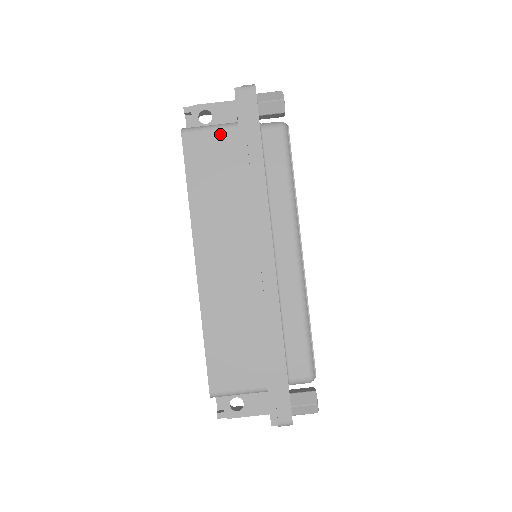
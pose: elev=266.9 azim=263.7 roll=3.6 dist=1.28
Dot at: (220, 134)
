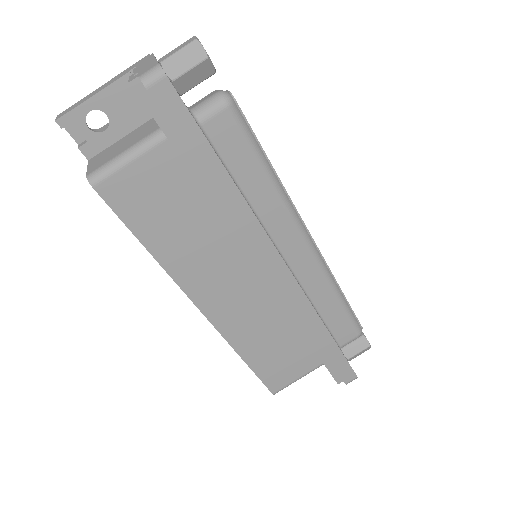
Dot at: (147, 161)
